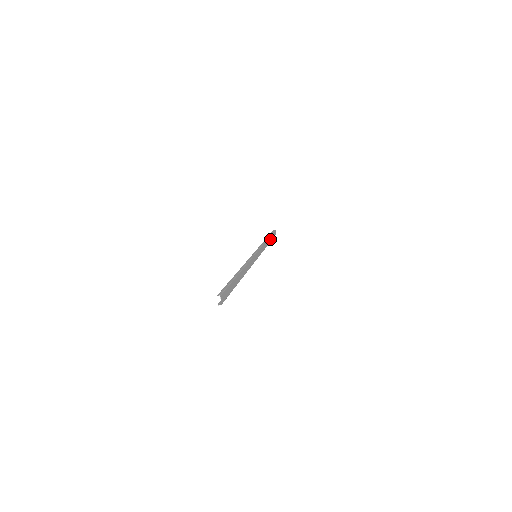
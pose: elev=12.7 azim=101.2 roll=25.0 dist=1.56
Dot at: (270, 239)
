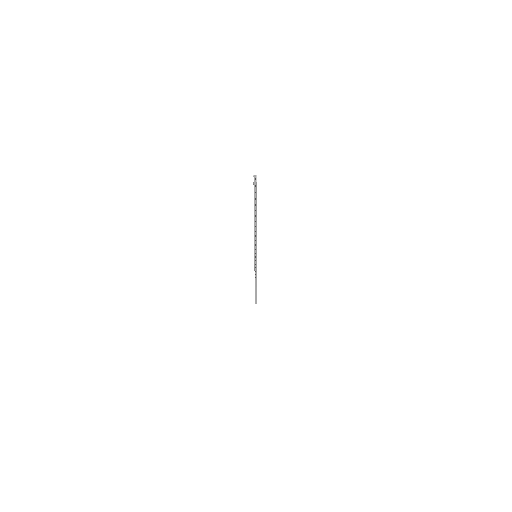
Dot at: occluded
